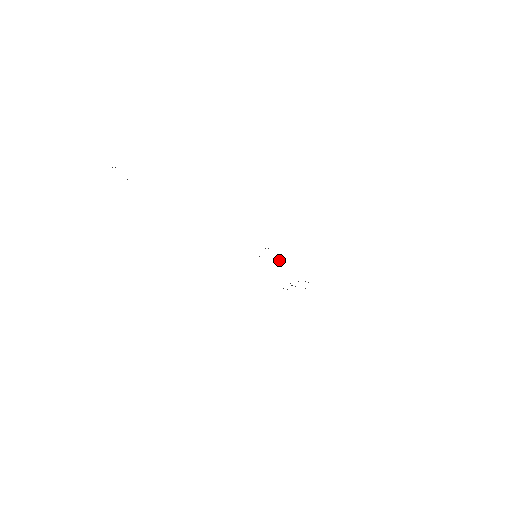
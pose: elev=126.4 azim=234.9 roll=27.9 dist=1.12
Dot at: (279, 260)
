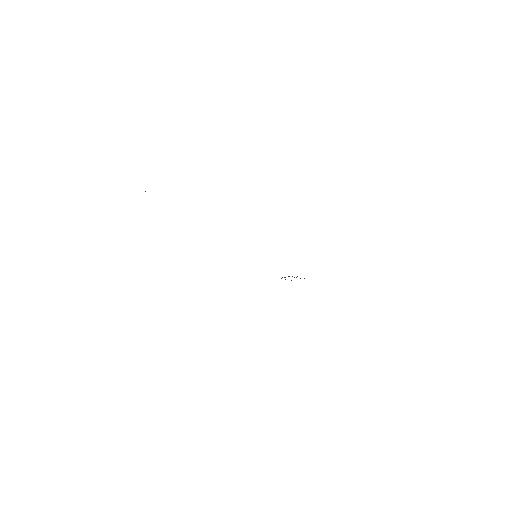
Dot at: occluded
